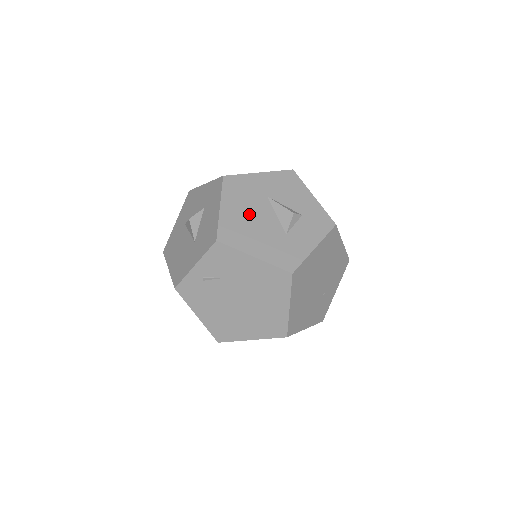
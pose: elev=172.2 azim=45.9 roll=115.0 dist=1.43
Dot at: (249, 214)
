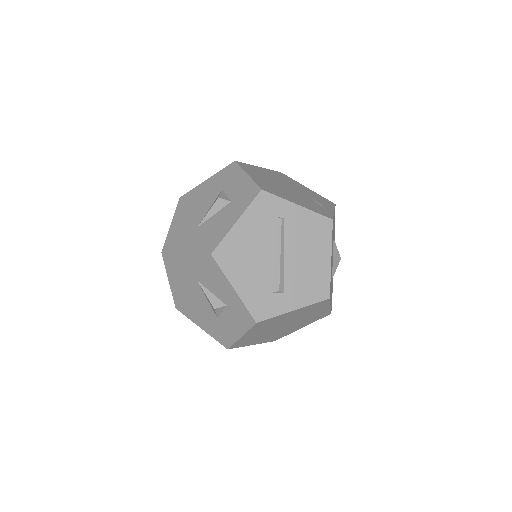
Dot at: (188, 293)
